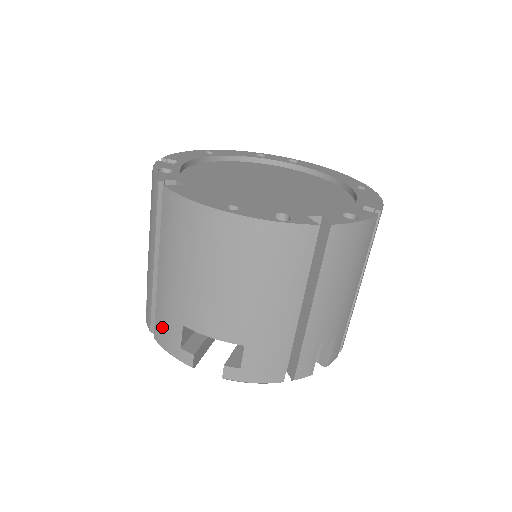
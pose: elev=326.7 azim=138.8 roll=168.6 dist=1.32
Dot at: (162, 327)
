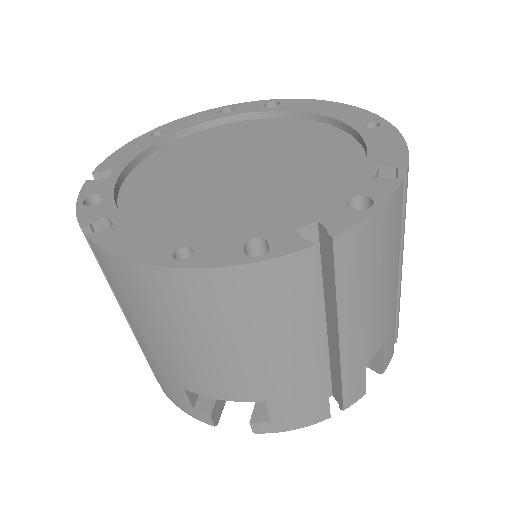
Dot at: (165, 386)
